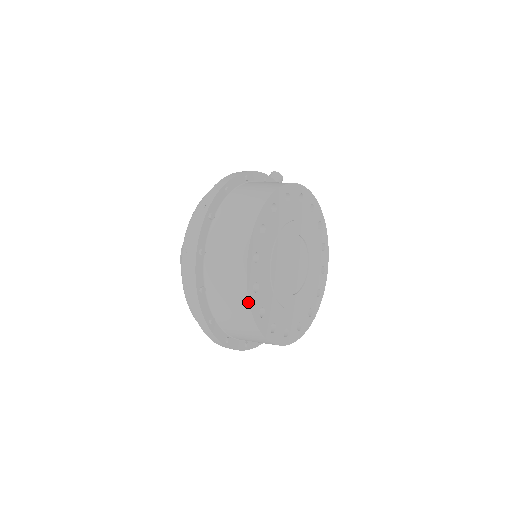
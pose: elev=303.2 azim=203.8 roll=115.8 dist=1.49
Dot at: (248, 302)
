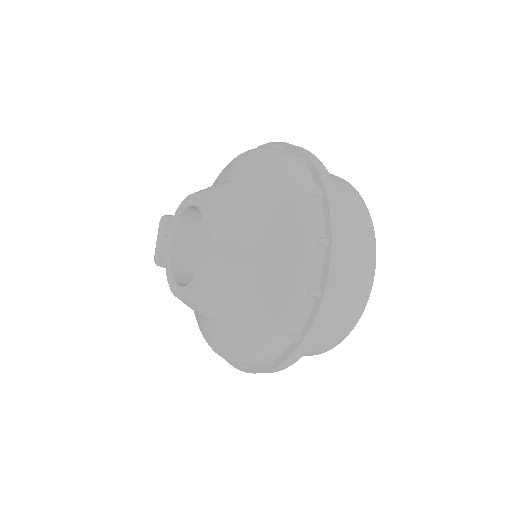
Dot at: (372, 225)
